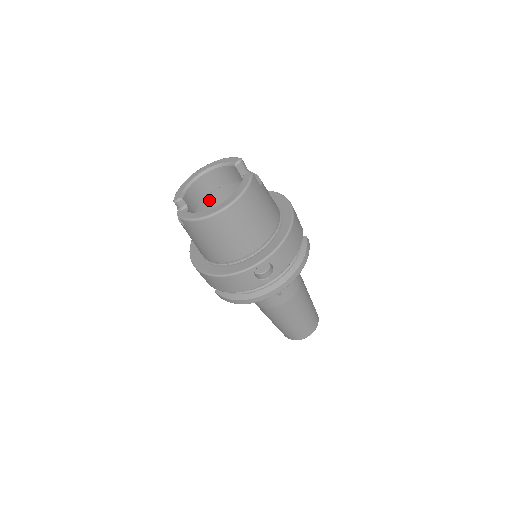
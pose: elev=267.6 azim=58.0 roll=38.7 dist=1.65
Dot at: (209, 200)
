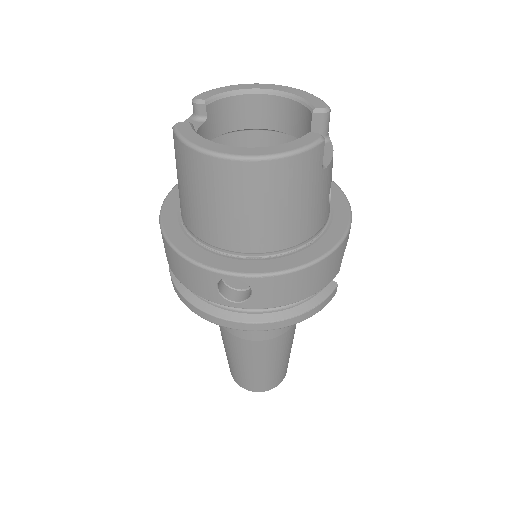
Dot at: (250, 138)
